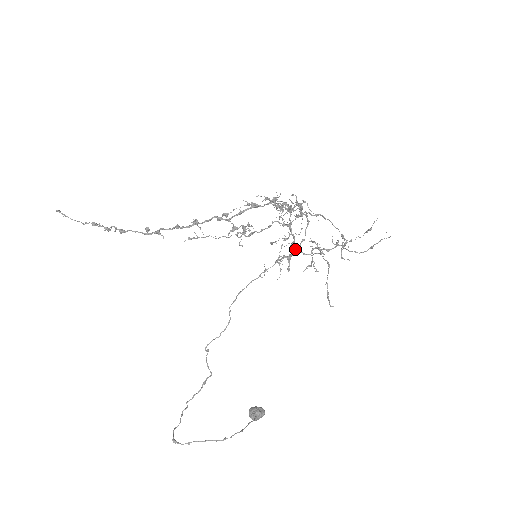
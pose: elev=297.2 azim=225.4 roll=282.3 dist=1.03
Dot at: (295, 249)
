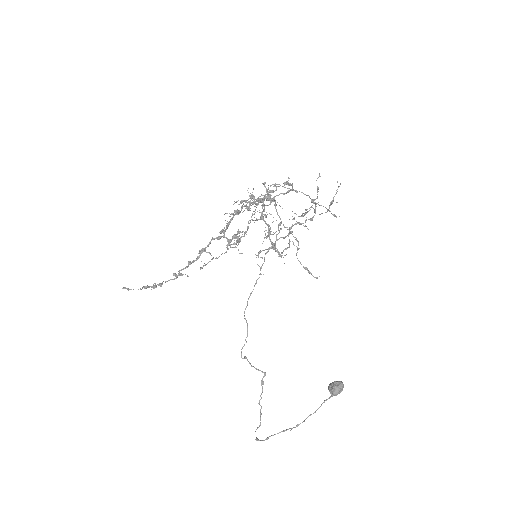
Dot at: occluded
